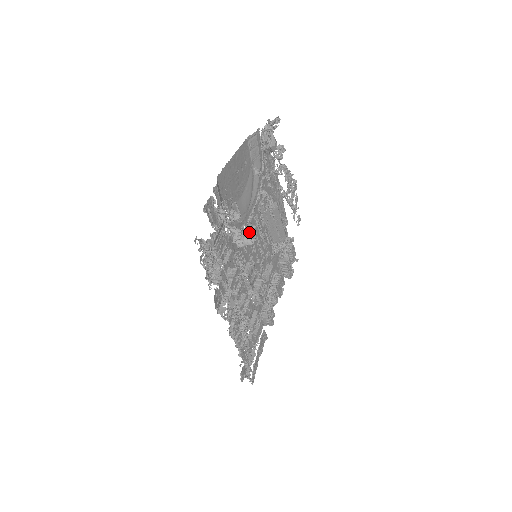
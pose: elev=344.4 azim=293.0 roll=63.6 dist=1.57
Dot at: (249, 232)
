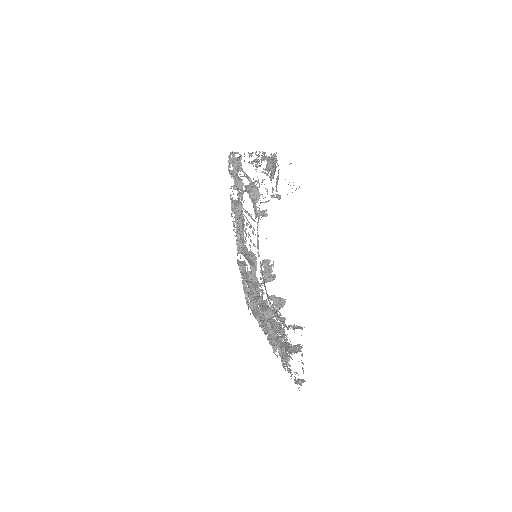
Dot at: (273, 279)
